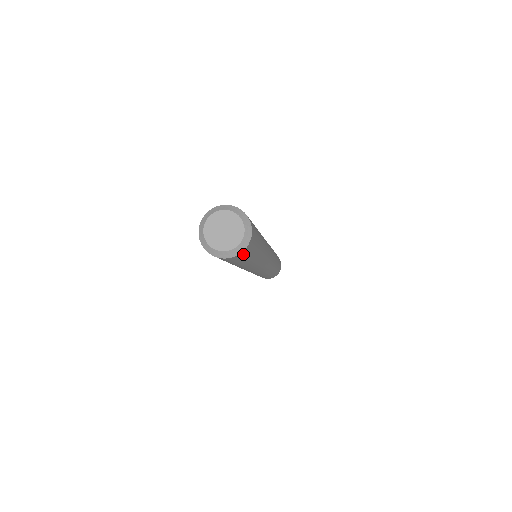
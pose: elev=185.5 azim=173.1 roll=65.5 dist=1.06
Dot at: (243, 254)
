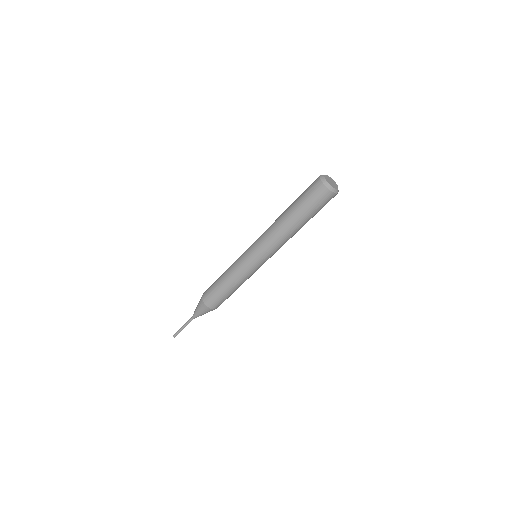
Dot at: occluded
